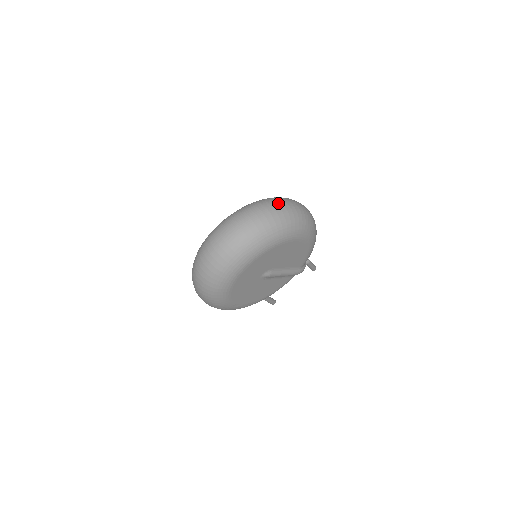
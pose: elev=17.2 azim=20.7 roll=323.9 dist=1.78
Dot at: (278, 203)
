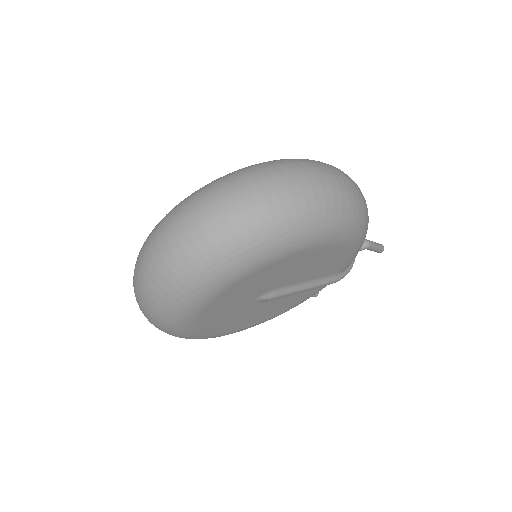
Dot at: (273, 178)
